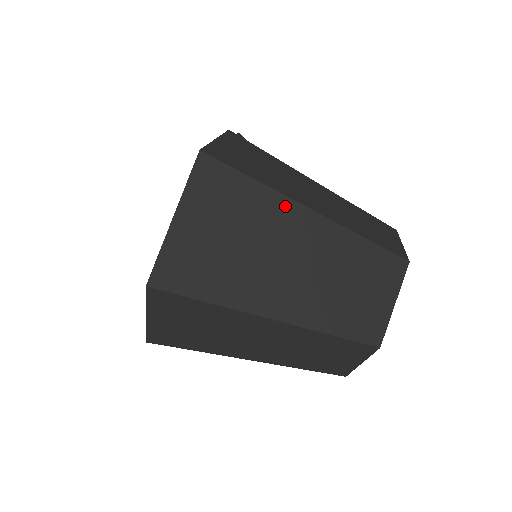
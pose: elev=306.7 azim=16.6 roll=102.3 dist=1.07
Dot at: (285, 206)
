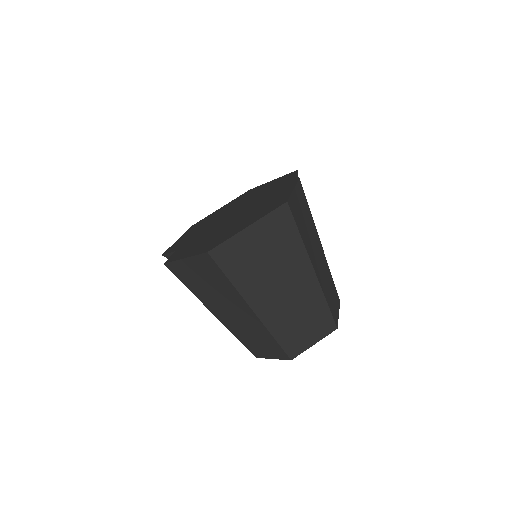
Dot at: (304, 260)
